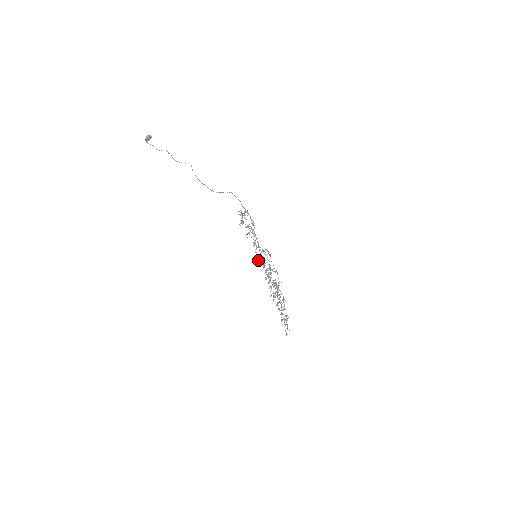
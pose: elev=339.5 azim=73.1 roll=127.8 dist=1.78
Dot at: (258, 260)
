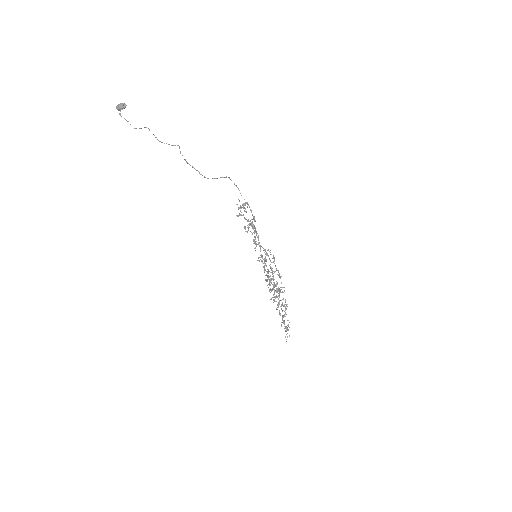
Dot at: (258, 260)
